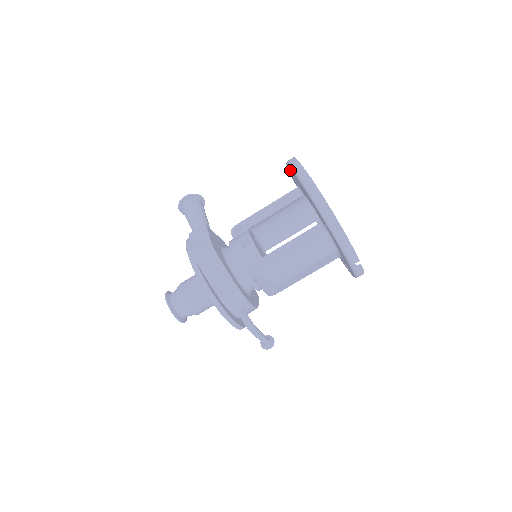
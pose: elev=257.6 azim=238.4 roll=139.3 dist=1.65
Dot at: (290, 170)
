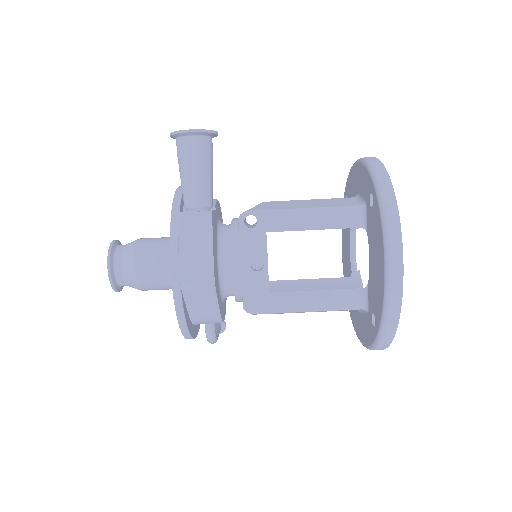
Dot at: (376, 209)
